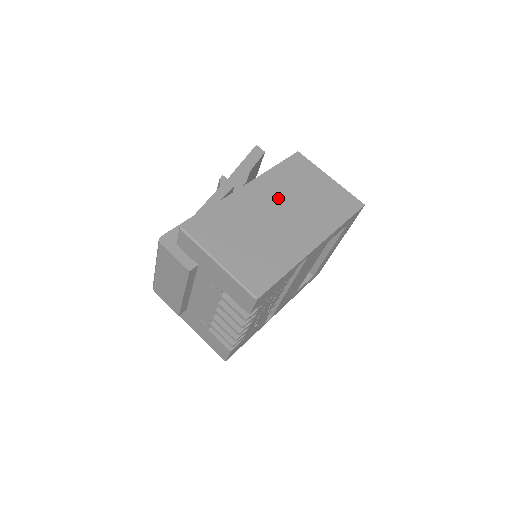
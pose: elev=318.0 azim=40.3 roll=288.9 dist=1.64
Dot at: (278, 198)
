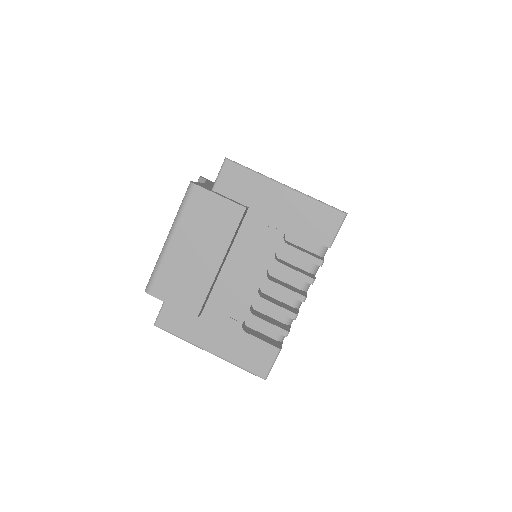
Dot at: occluded
